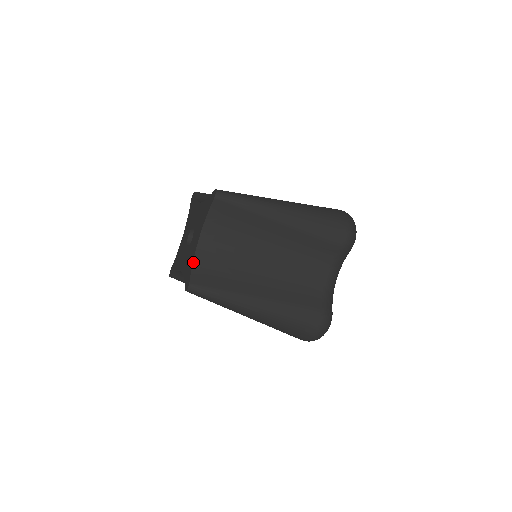
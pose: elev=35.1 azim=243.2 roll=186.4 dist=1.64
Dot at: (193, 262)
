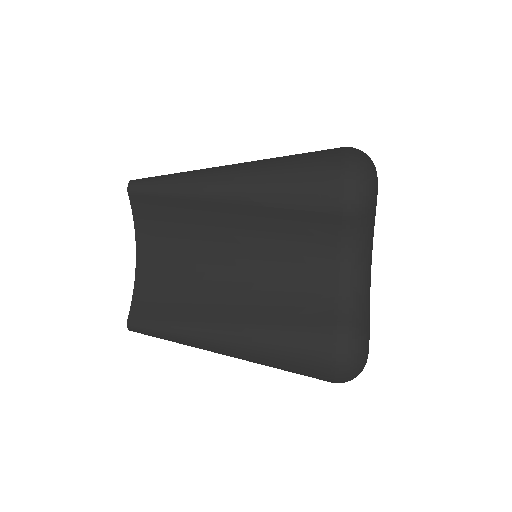
Dot at: (134, 288)
